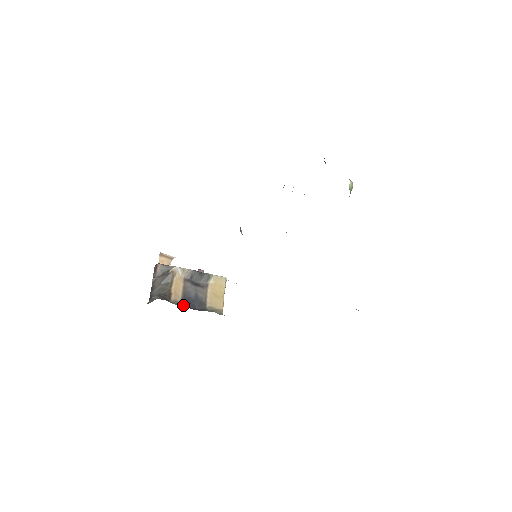
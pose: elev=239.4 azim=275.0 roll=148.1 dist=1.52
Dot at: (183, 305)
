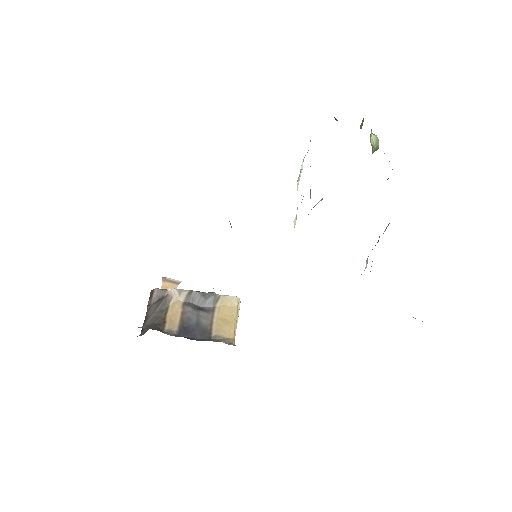
Dot at: (180, 335)
